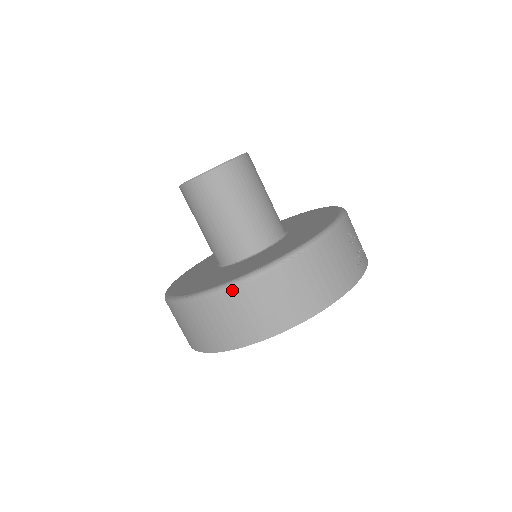
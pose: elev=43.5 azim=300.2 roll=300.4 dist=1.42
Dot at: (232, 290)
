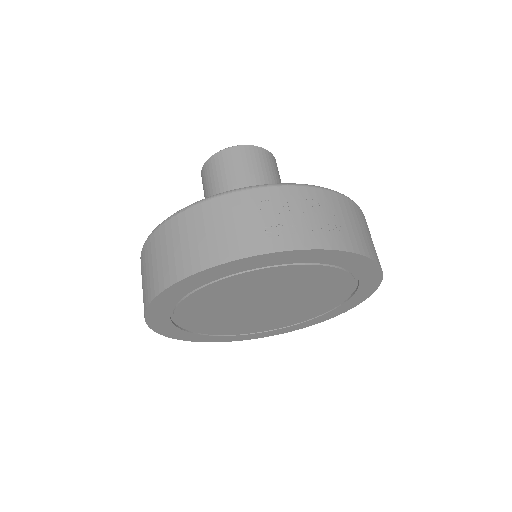
Dot at: (142, 252)
